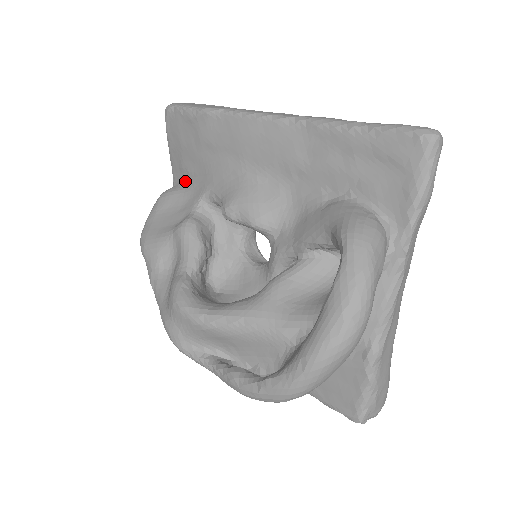
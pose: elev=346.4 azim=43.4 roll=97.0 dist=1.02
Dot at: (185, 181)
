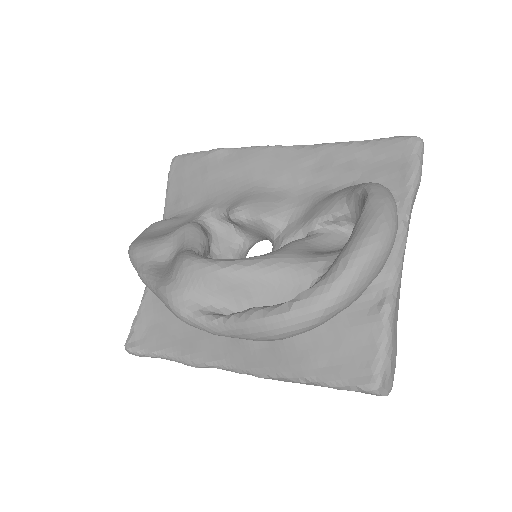
Dot at: (181, 213)
